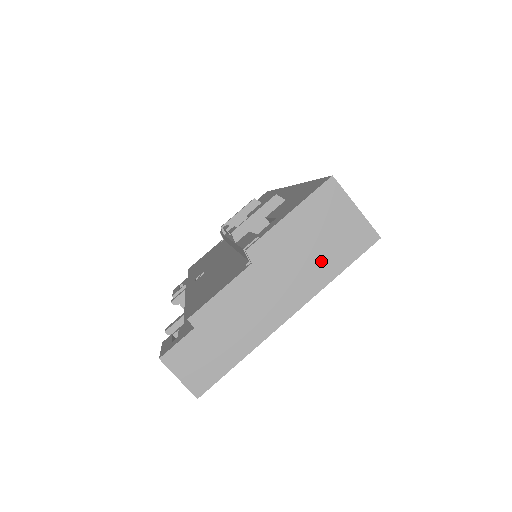
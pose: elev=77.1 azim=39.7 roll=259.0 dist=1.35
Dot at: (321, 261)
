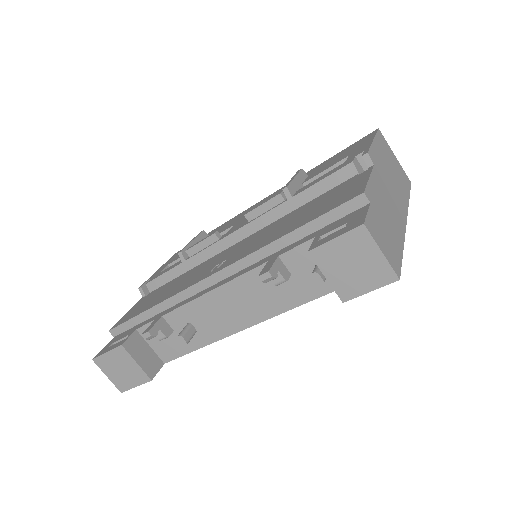
Dot at: (399, 184)
